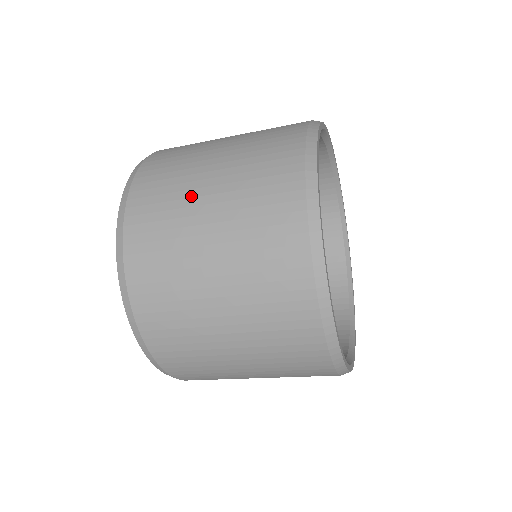
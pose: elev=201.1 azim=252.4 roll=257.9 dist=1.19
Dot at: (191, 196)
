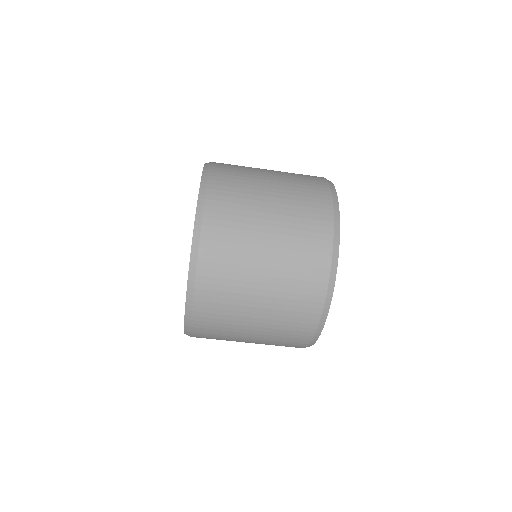
Dot at: (255, 223)
